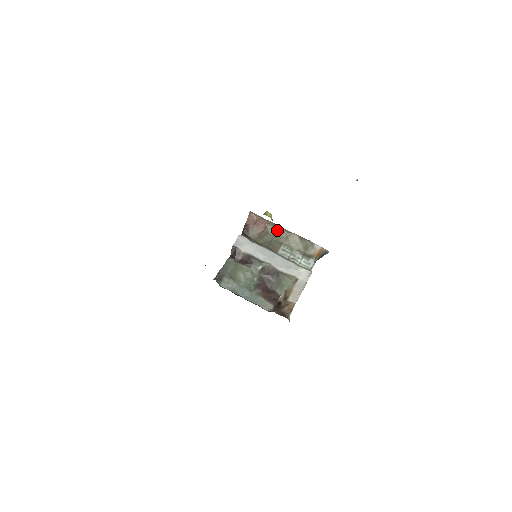
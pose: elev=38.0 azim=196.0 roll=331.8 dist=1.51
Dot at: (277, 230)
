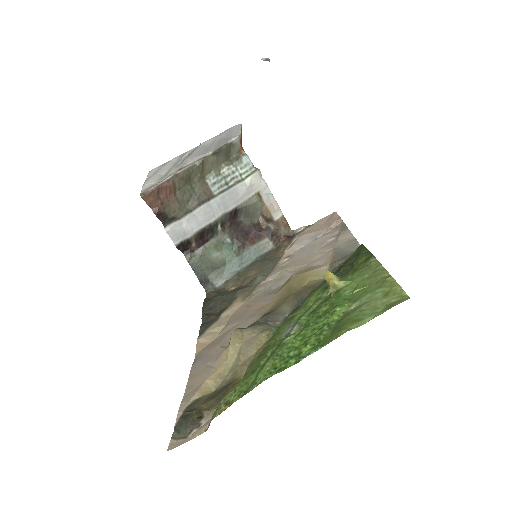
Dot at: (187, 176)
